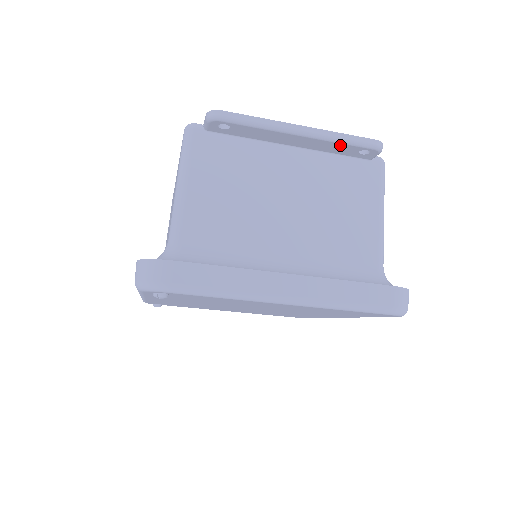
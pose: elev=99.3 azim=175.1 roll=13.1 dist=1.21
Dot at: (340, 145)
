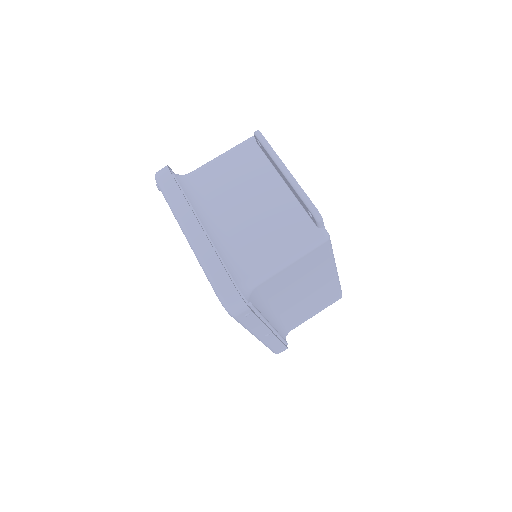
Dot at: (299, 196)
